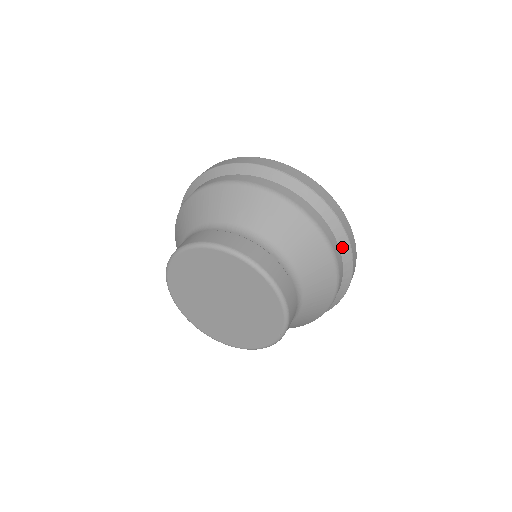
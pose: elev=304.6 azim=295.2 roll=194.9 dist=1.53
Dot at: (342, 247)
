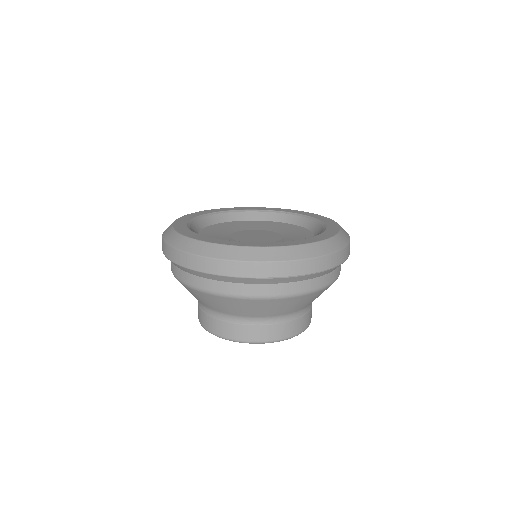
Dot at: occluded
